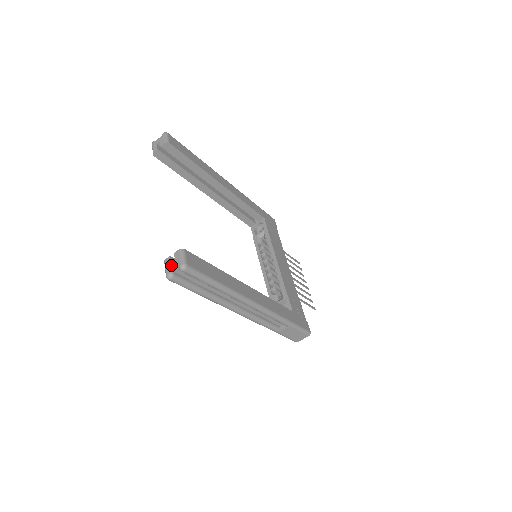
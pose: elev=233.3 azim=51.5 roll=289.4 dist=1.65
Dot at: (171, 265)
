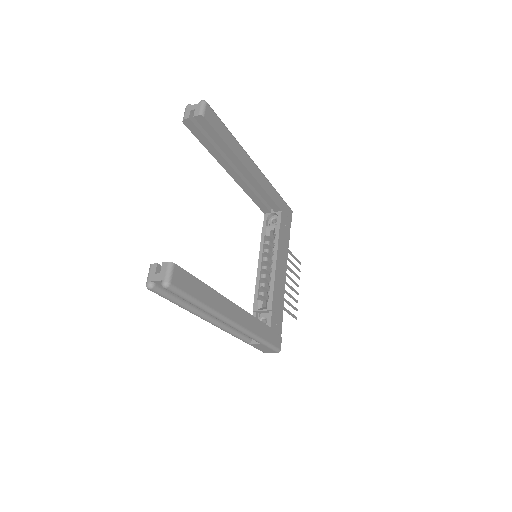
Dot at: (155, 275)
